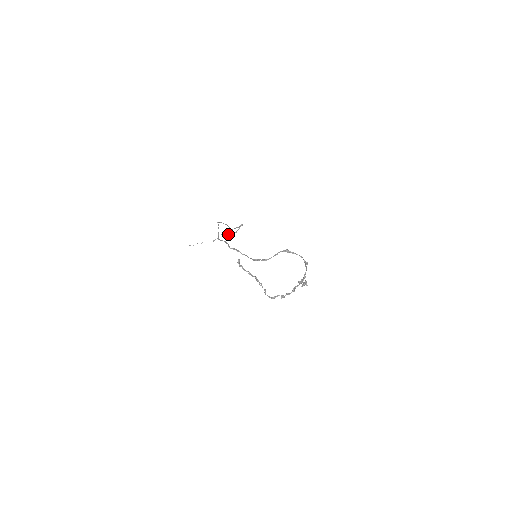
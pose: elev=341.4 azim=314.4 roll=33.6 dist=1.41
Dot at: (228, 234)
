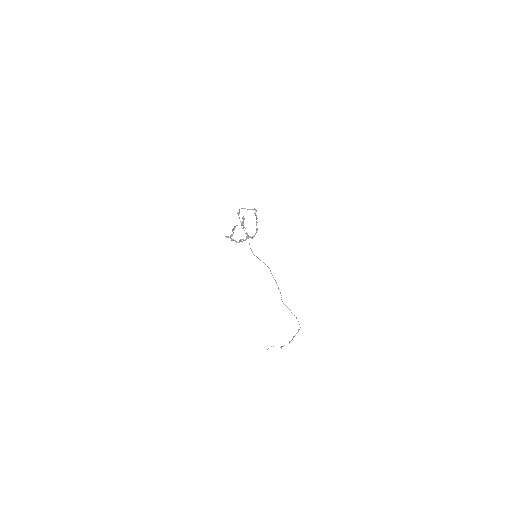
Dot at: (291, 340)
